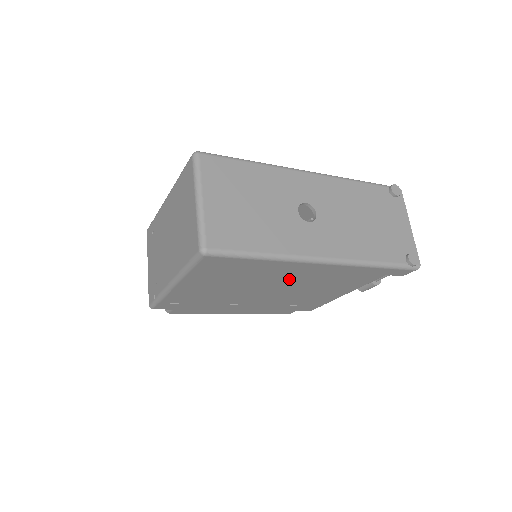
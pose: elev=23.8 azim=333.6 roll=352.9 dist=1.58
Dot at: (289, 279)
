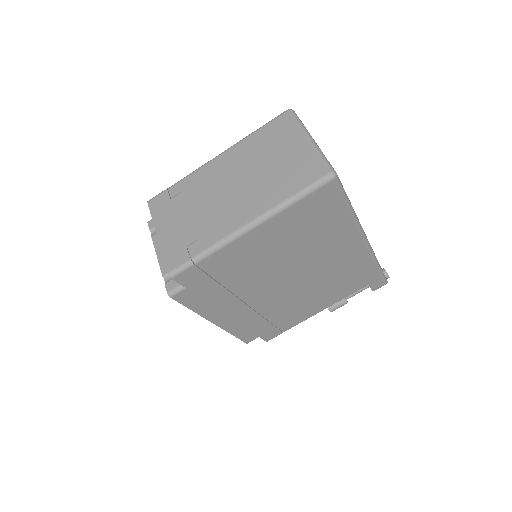
Dot at: (323, 261)
